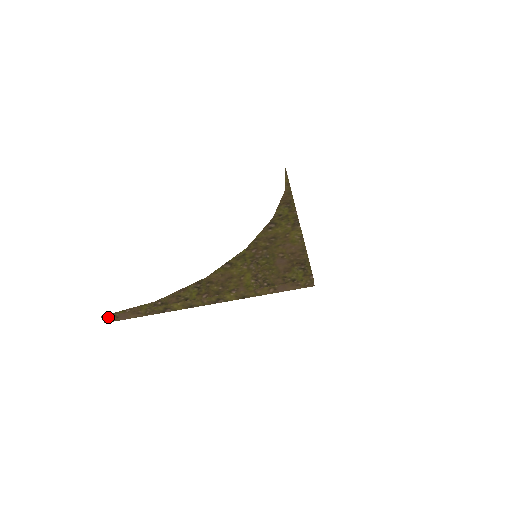
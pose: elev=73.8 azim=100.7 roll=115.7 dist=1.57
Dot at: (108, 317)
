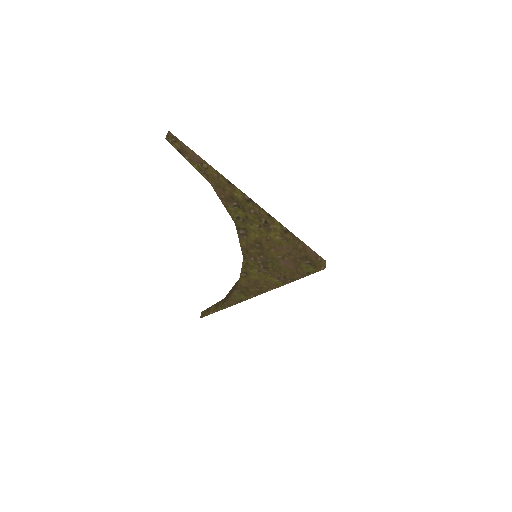
Dot at: (203, 315)
